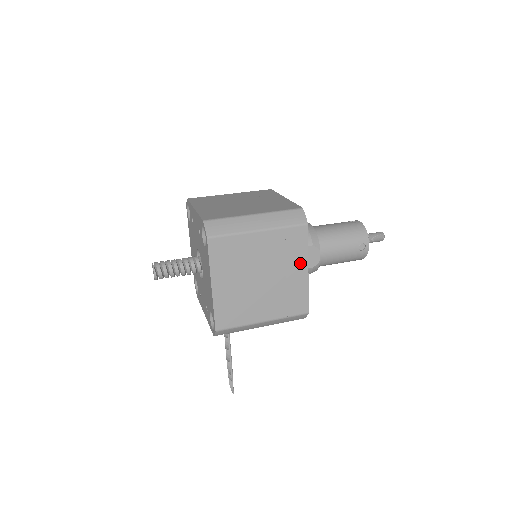
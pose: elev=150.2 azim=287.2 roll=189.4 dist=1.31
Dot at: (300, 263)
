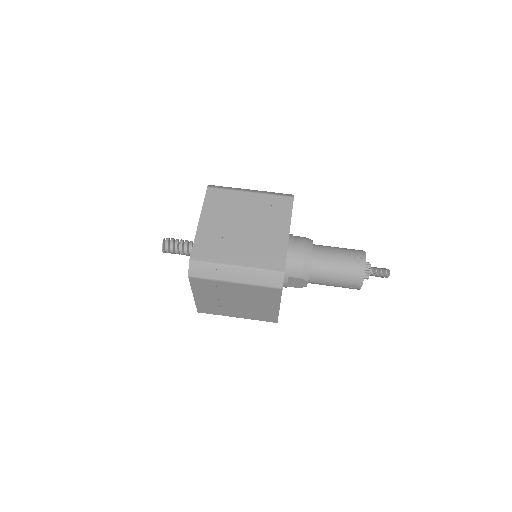
Dot at: (272, 303)
